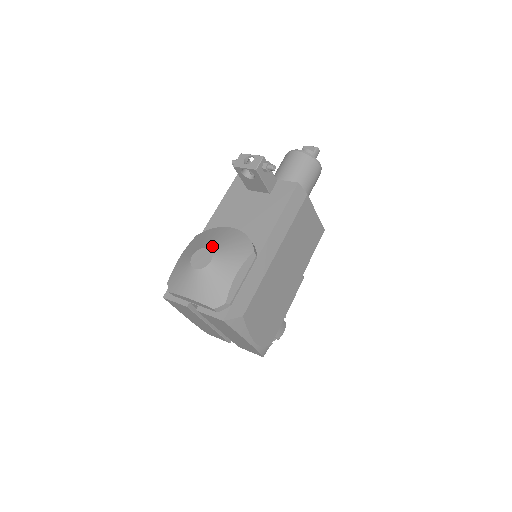
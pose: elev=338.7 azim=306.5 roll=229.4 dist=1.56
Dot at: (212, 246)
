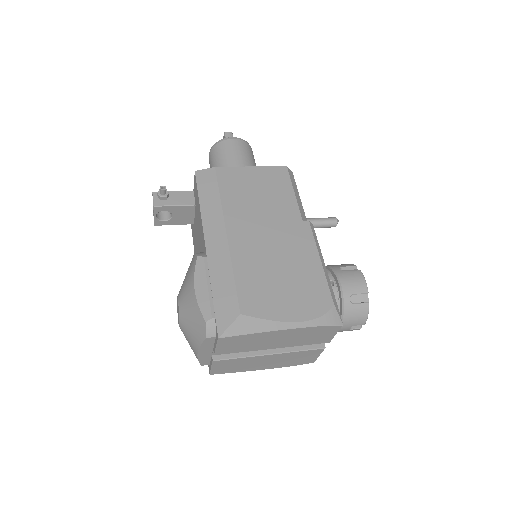
Dot at: occluded
